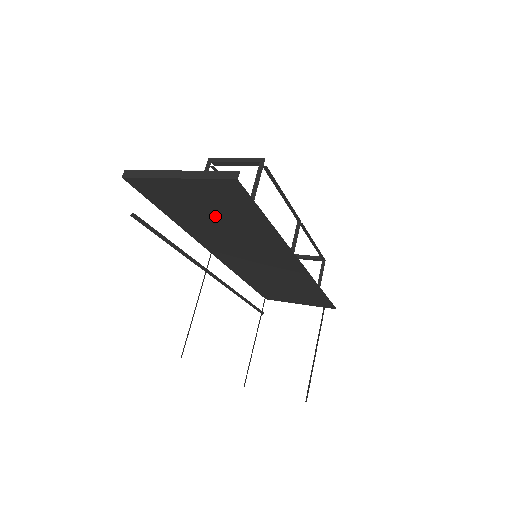
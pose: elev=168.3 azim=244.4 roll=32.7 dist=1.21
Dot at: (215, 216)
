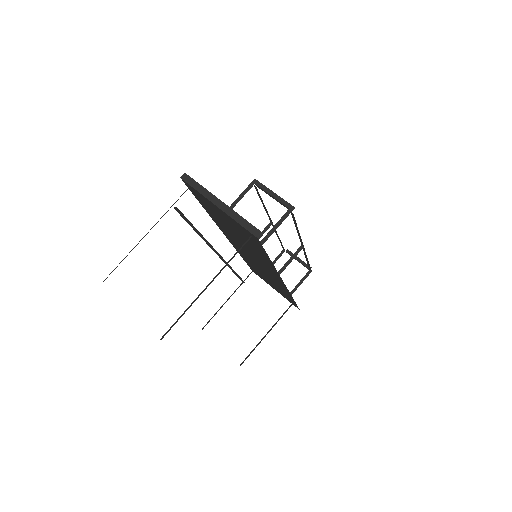
Dot at: (236, 232)
